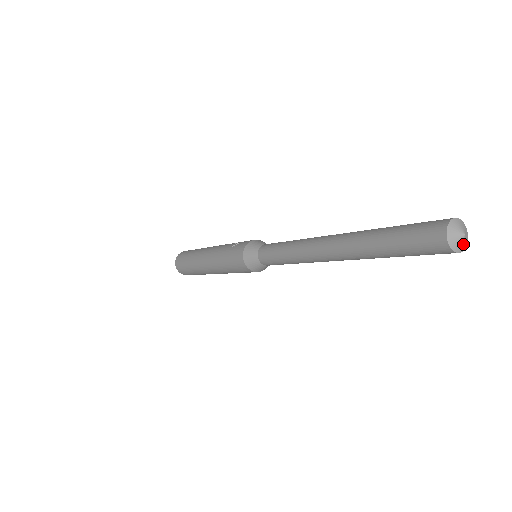
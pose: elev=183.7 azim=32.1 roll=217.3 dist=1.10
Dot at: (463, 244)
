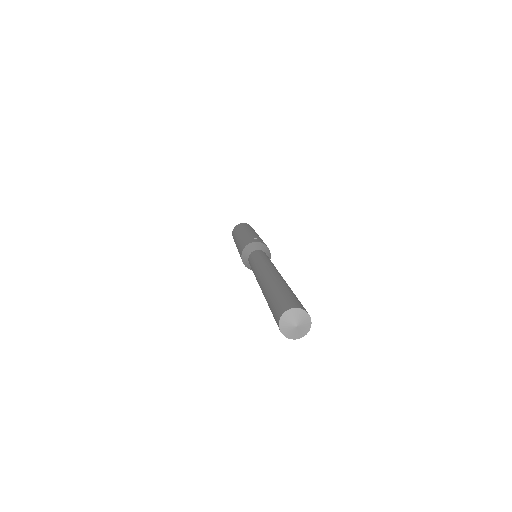
Dot at: (292, 333)
